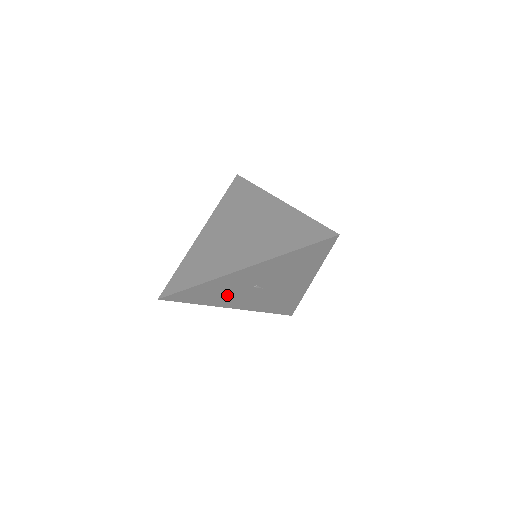
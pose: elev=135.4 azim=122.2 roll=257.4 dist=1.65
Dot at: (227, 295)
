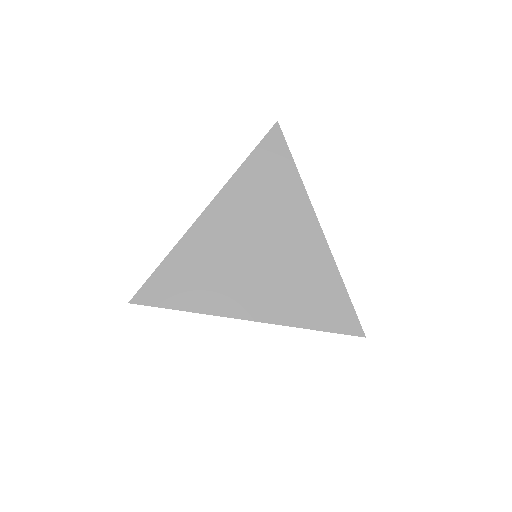
Dot at: occluded
